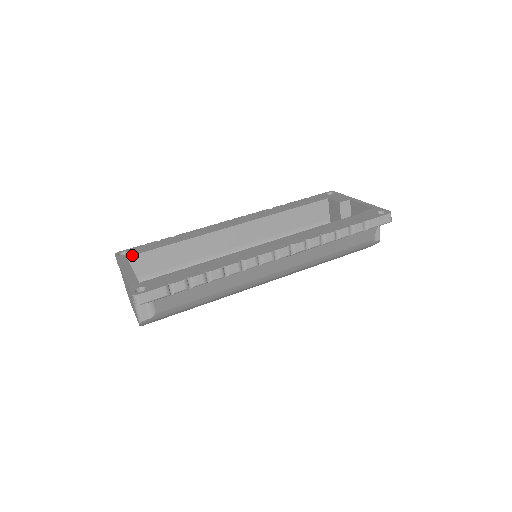
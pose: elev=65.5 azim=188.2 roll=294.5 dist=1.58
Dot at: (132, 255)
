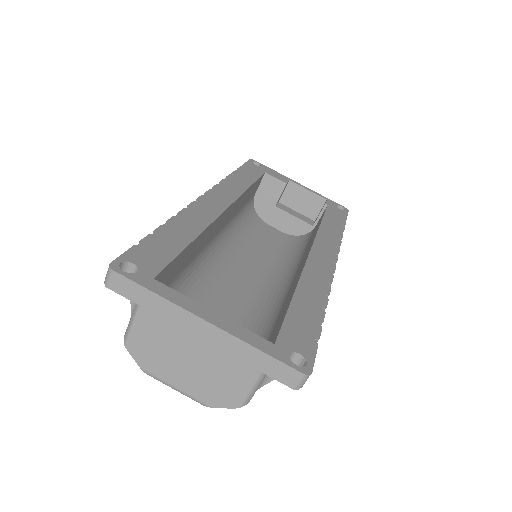
Dot at: (158, 273)
